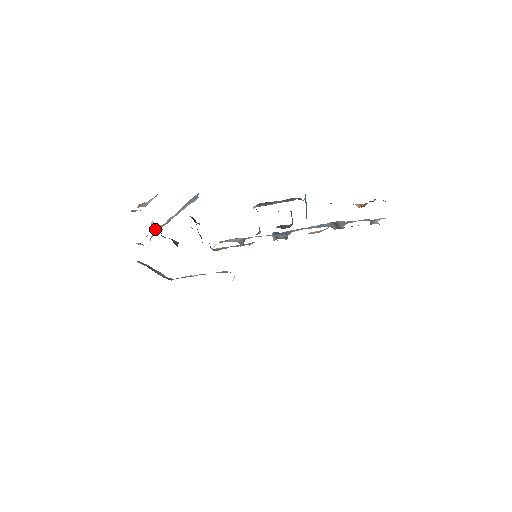
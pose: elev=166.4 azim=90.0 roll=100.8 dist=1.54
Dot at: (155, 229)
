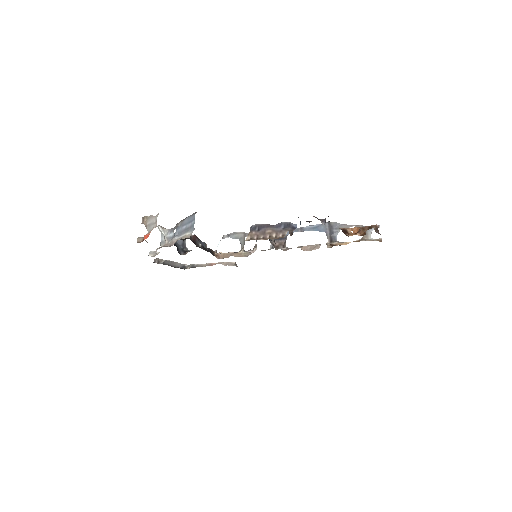
Dot at: (162, 235)
